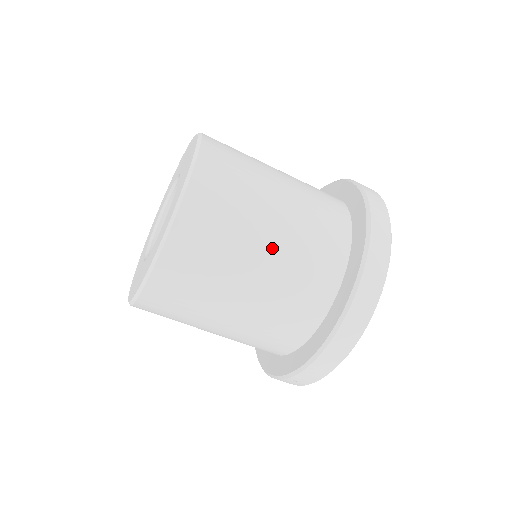
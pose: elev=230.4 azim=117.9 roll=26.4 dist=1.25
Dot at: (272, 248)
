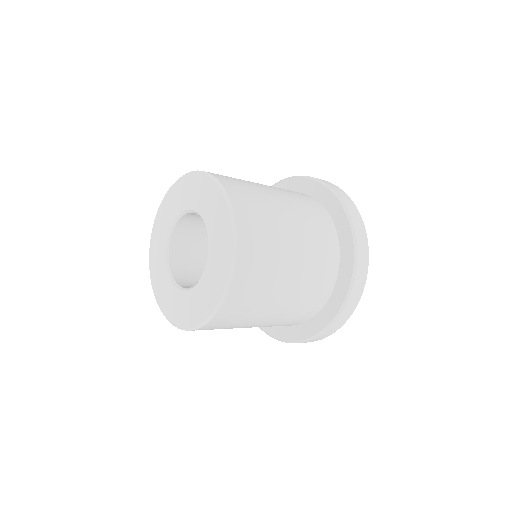
Dot at: occluded
